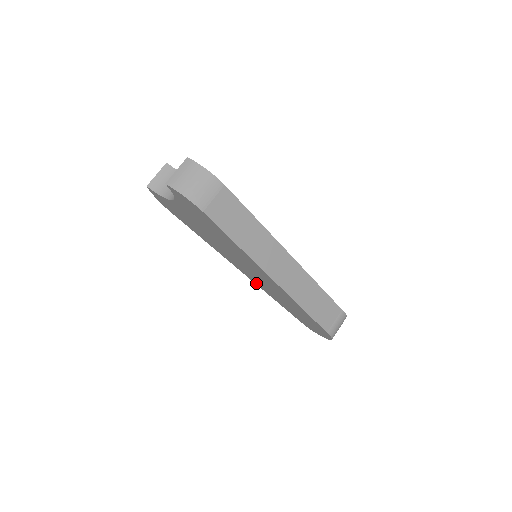
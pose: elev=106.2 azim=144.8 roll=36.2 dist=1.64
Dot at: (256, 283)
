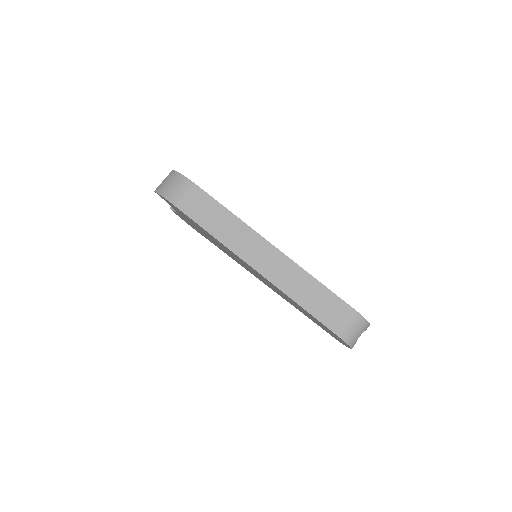
Dot at: (273, 290)
